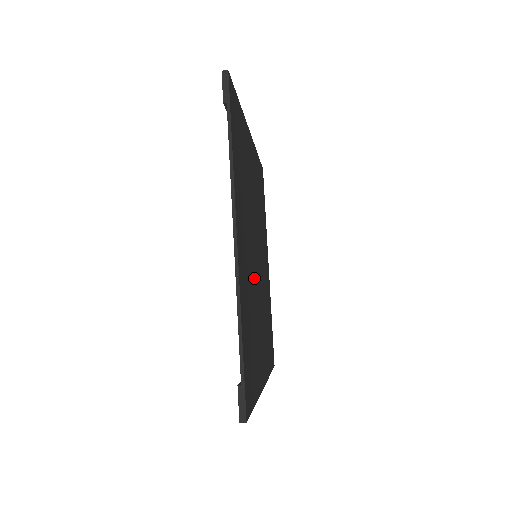
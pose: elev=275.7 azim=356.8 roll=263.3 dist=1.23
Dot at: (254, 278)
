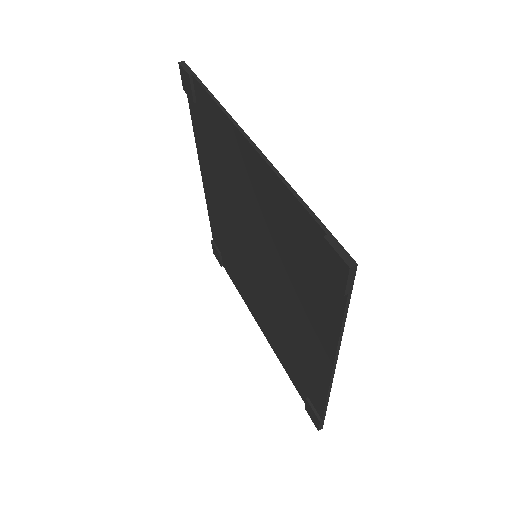
Dot at: occluded
